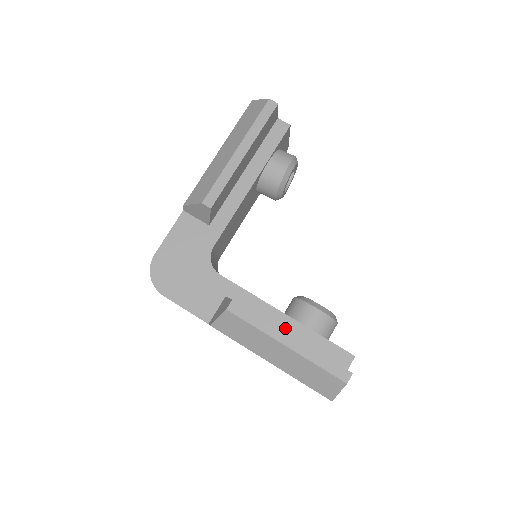
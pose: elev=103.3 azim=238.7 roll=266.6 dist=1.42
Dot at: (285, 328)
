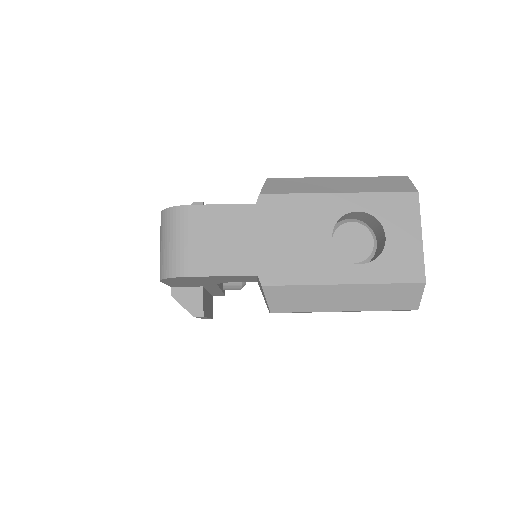
Dot at: occluded
